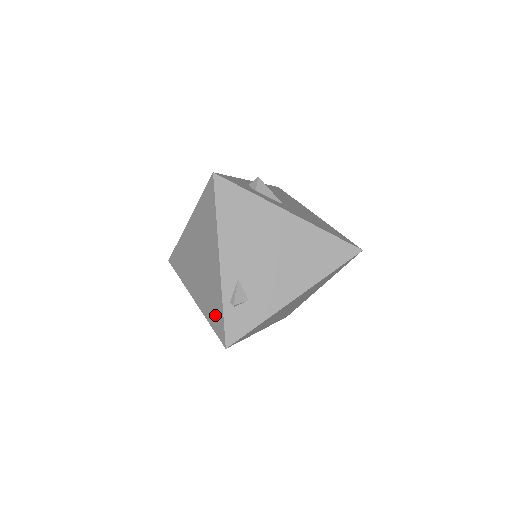
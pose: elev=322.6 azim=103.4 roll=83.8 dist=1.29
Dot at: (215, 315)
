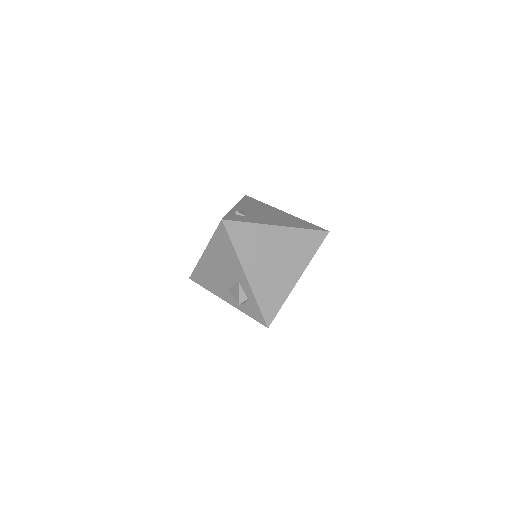
Dot at: occluded
